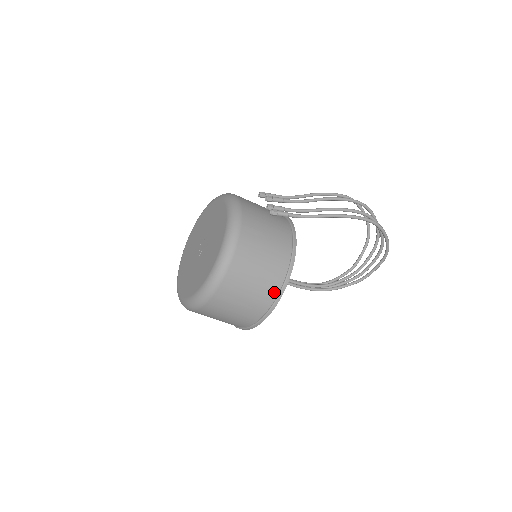
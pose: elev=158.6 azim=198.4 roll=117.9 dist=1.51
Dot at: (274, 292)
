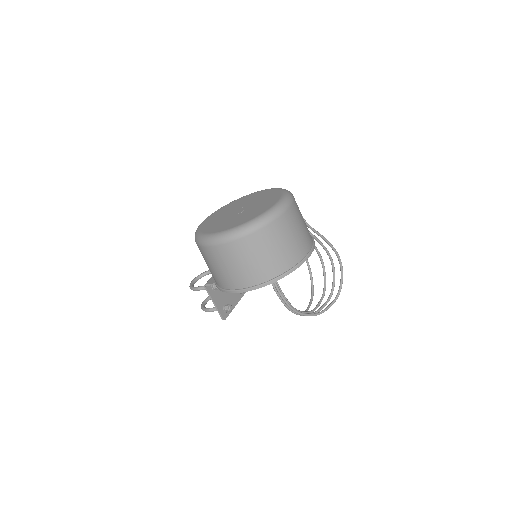
Dot at: (308, 247)
